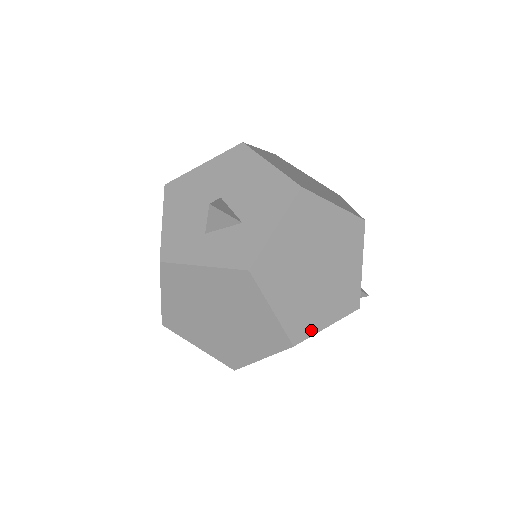
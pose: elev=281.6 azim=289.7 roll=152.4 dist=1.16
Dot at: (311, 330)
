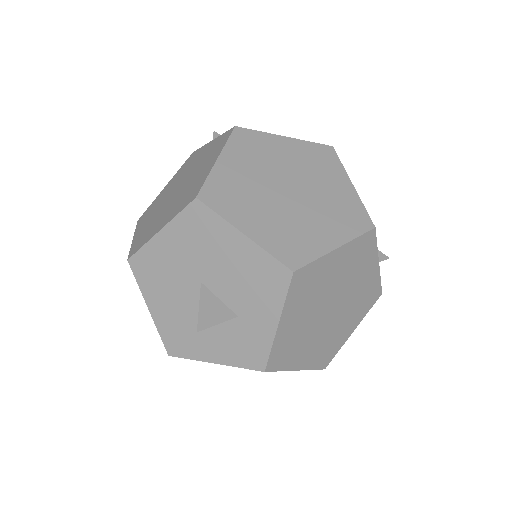
Dot at: (338, 347)
